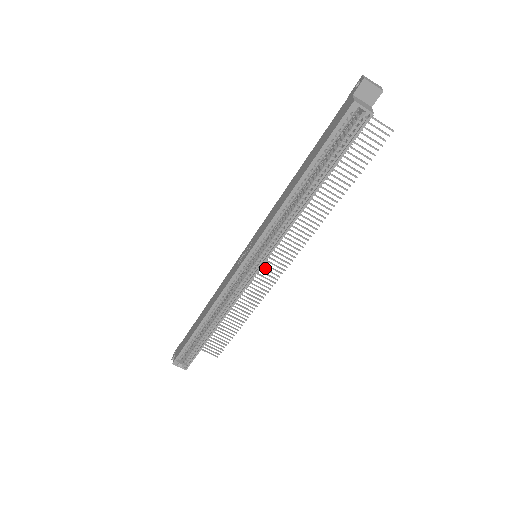
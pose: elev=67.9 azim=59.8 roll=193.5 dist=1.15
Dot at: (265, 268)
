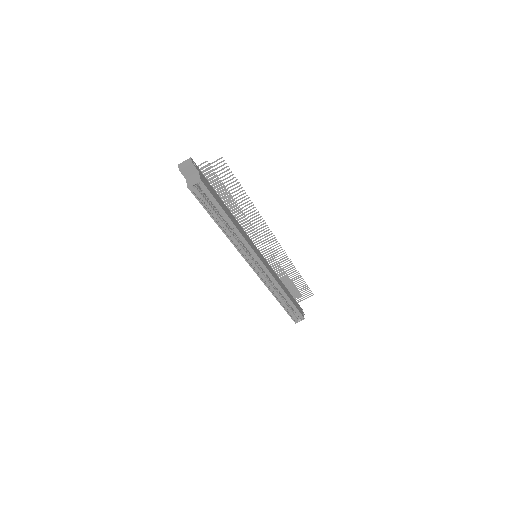
Dot at: (269, 250)
